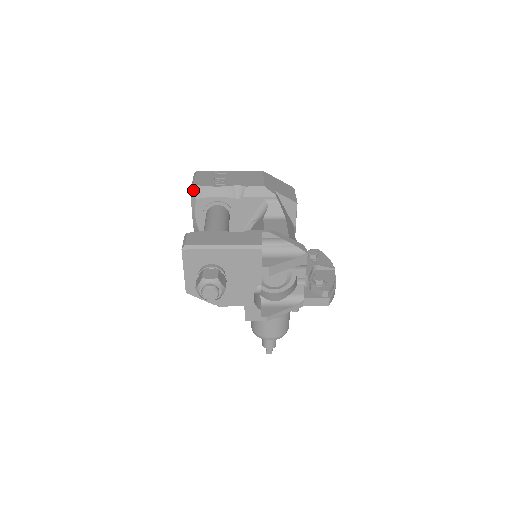
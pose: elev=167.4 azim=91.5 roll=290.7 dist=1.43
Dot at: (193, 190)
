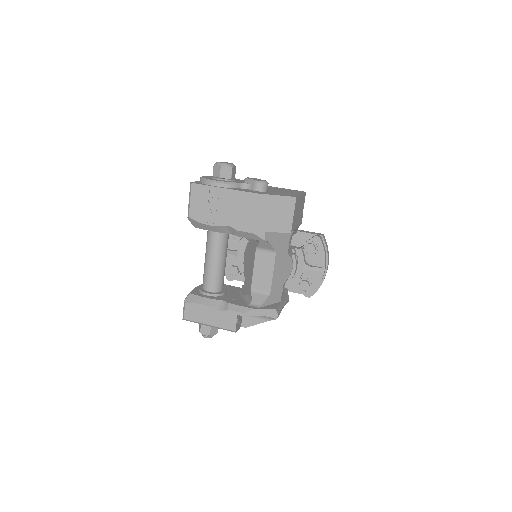
Dot at: (190, 221)
